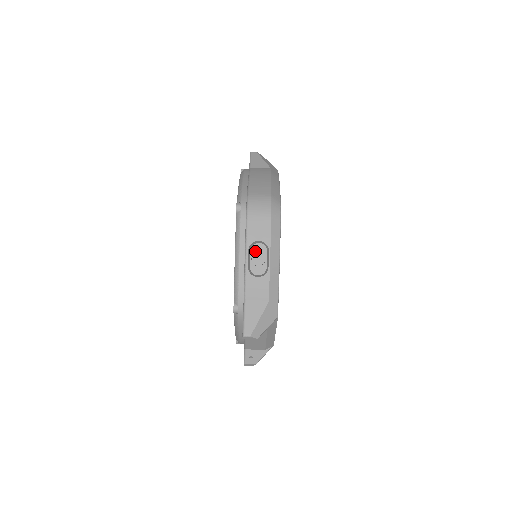
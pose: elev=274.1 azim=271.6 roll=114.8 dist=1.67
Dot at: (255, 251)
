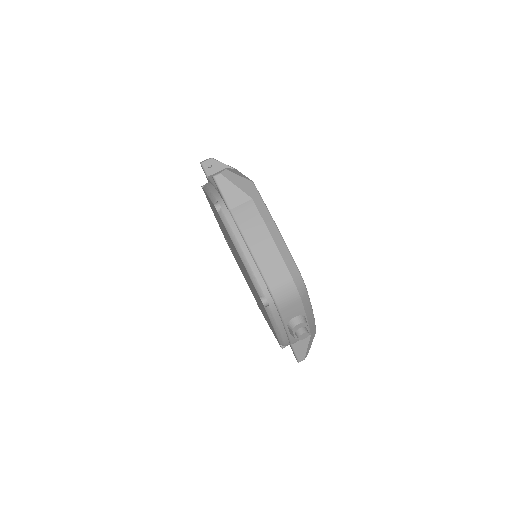
Dot at: (297, 329)
